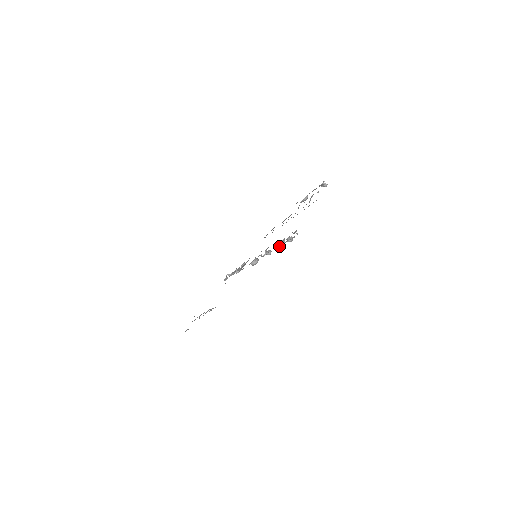
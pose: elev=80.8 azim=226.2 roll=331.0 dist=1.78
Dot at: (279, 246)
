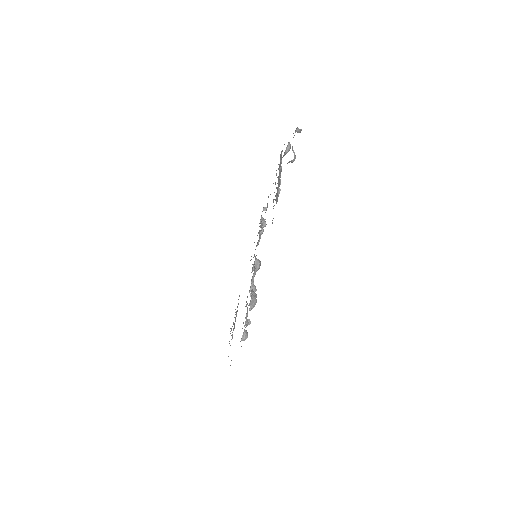
Dot at: occluded
